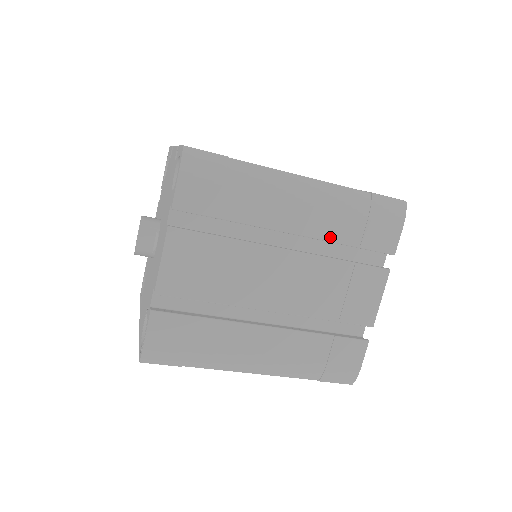
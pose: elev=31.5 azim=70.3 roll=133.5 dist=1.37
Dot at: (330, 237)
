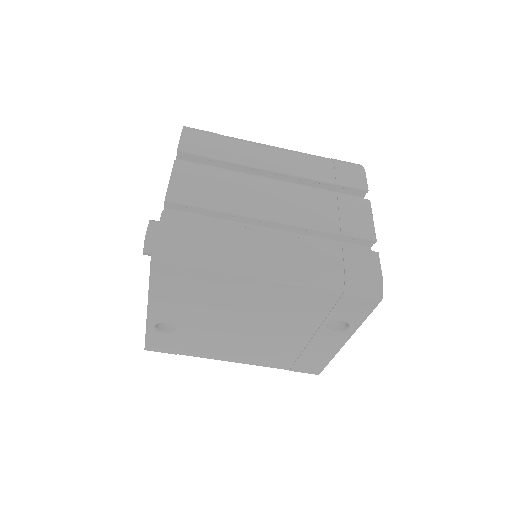
Dot at: (308, 176)
